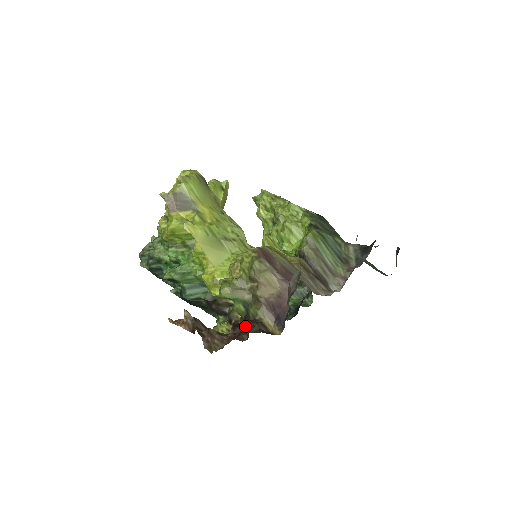
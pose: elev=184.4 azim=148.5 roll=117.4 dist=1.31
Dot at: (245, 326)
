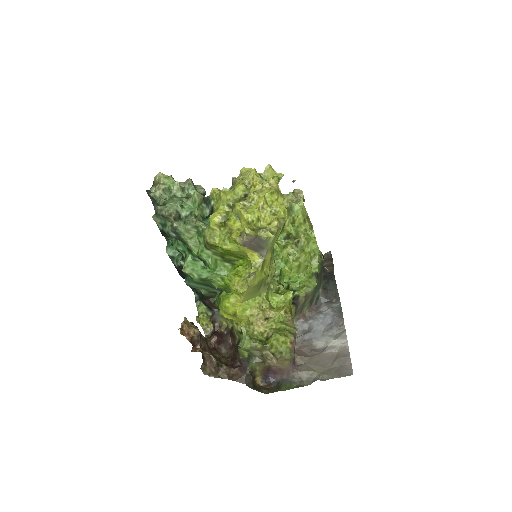
Dot at: (242, 371)
